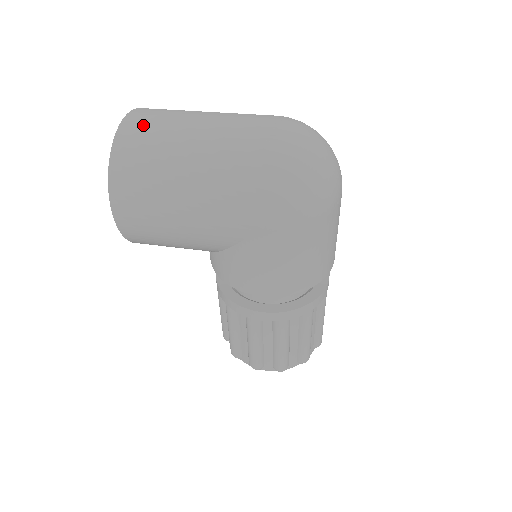
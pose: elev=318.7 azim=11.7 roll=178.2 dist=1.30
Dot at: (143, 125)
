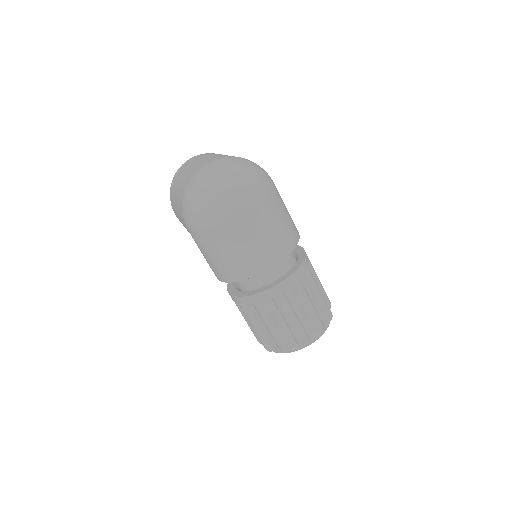
Dot at: (184, 166)
